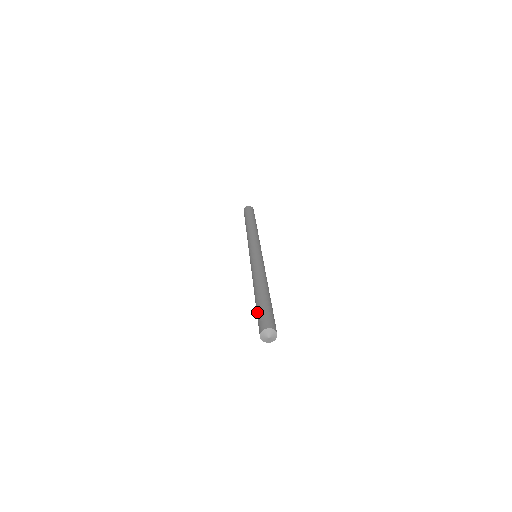
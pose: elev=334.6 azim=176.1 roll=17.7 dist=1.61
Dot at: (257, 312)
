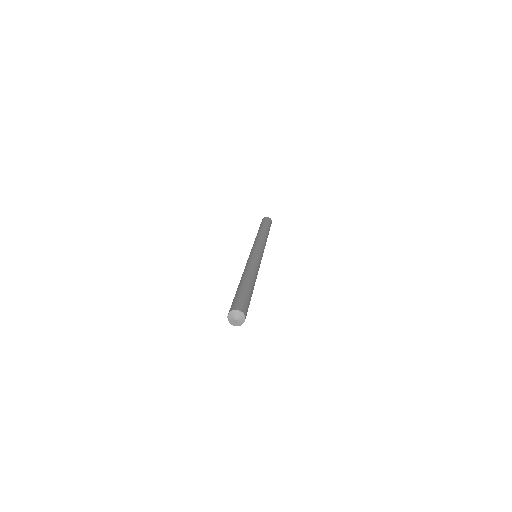
Dot at: (238, 294)
